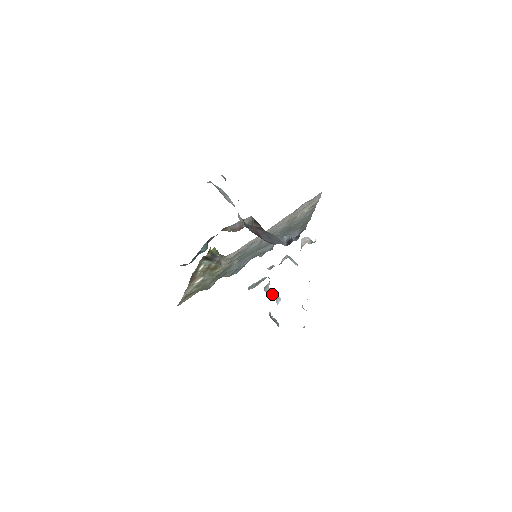
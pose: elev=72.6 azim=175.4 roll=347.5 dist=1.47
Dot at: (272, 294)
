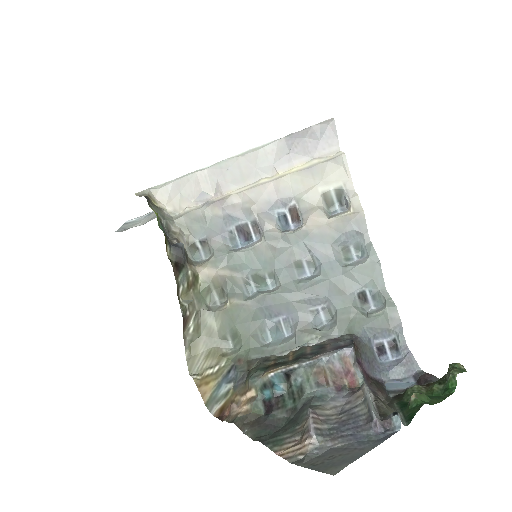
Dot at: occluded
